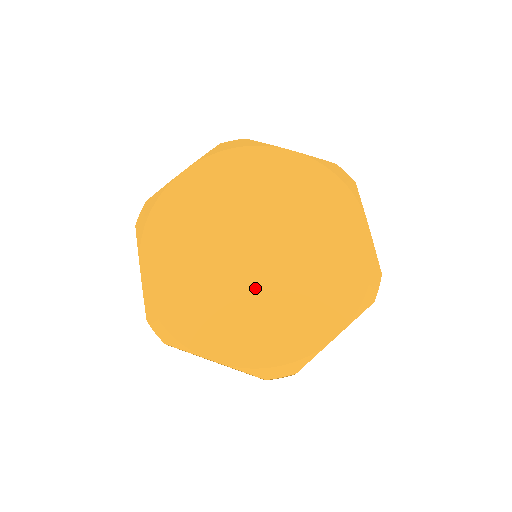
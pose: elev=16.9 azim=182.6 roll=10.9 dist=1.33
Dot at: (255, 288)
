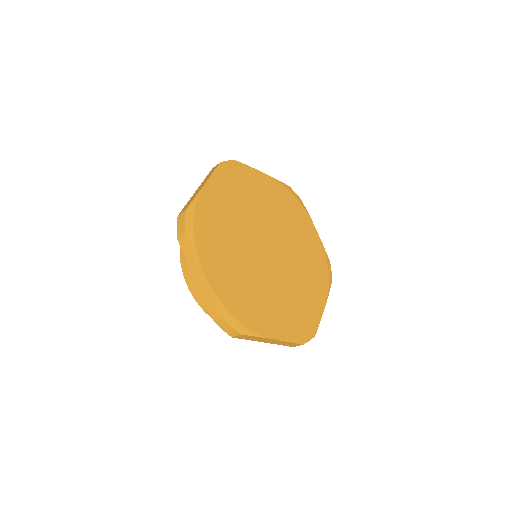
Dot at: (255, 267)
